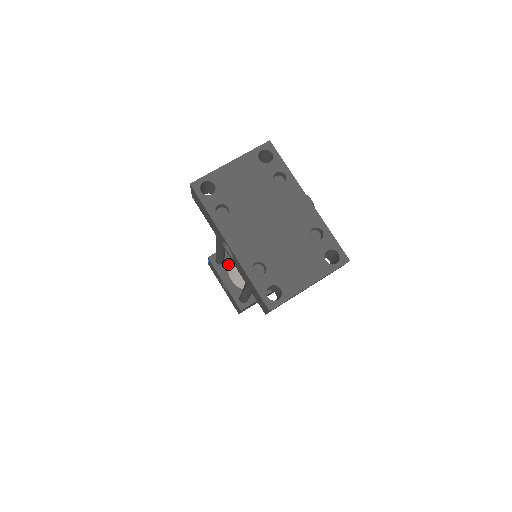
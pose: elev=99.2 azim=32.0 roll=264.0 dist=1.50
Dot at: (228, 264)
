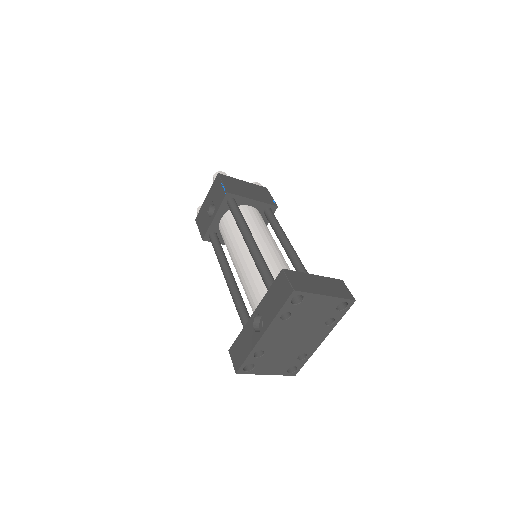
Dot at: (235, 227)
